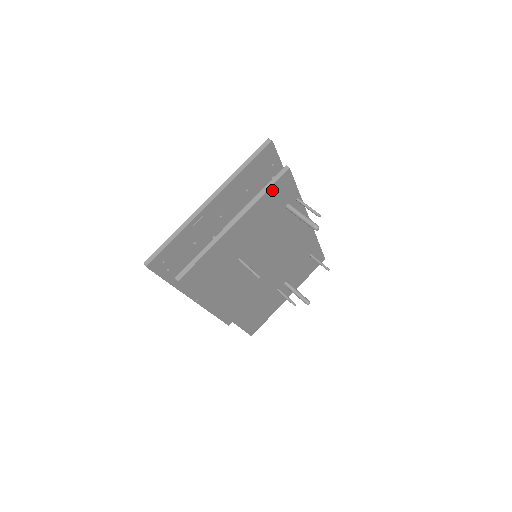
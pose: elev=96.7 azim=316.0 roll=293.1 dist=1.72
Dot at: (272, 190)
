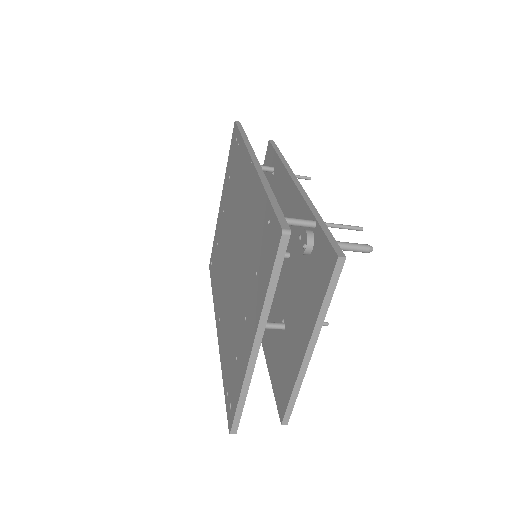
Dot at: occluded
